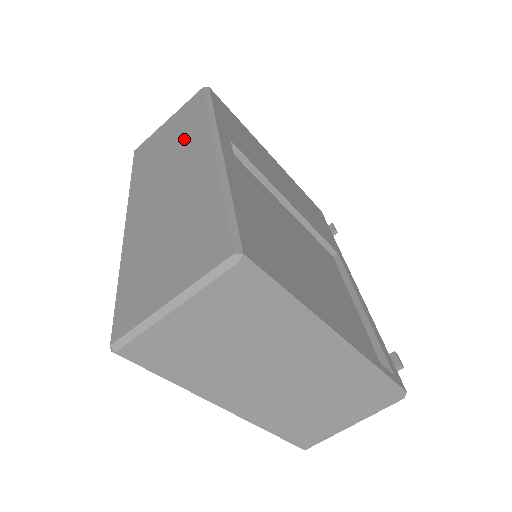
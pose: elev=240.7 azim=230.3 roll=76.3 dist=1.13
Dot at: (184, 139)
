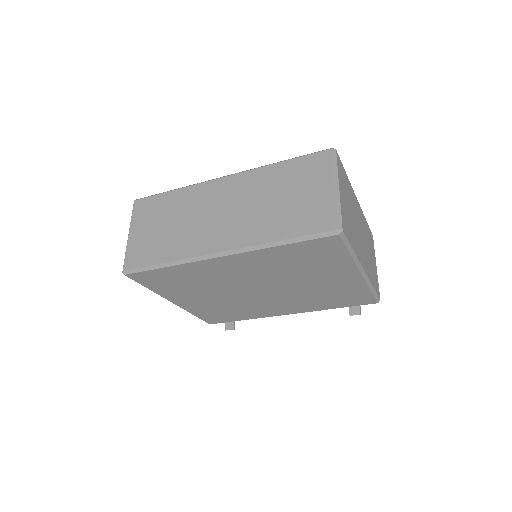
Dot at: (182, 207)
